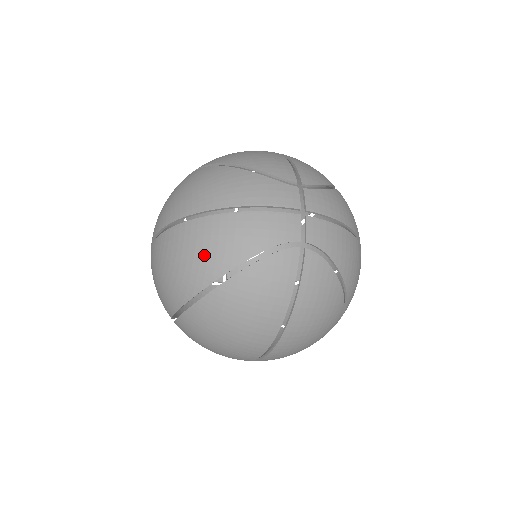
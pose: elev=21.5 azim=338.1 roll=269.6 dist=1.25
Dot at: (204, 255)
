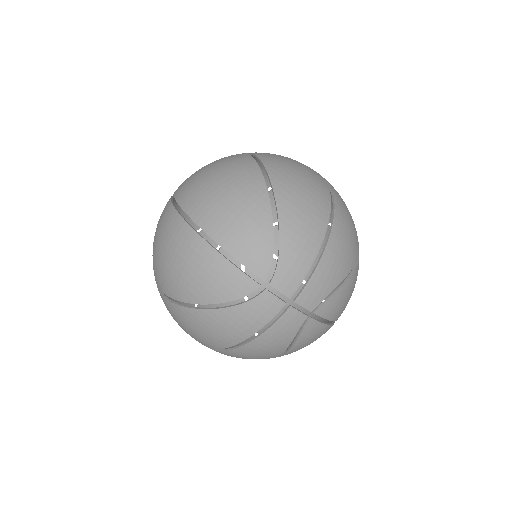
Dot at: occluded
